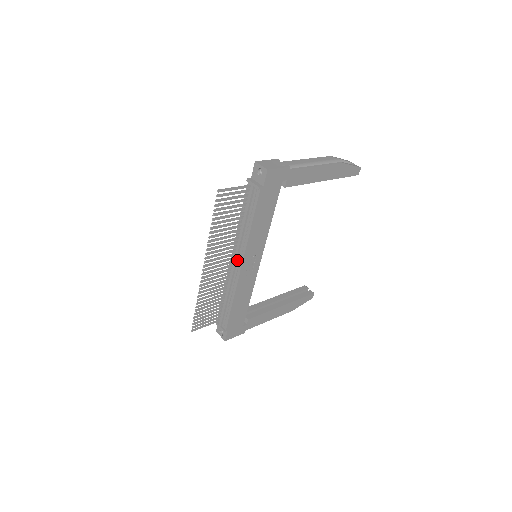
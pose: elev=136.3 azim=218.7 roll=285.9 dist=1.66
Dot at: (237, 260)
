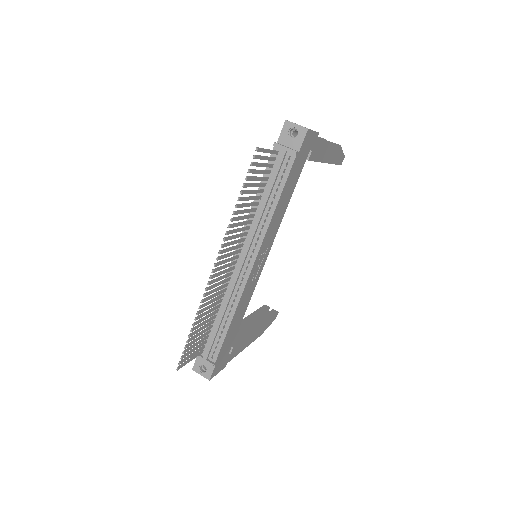
Dot at: (245, 258)
